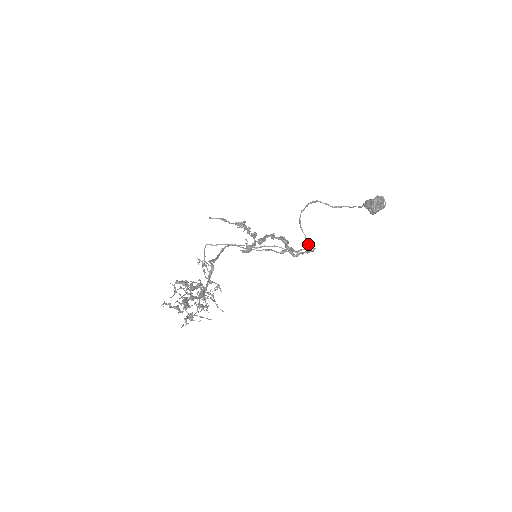
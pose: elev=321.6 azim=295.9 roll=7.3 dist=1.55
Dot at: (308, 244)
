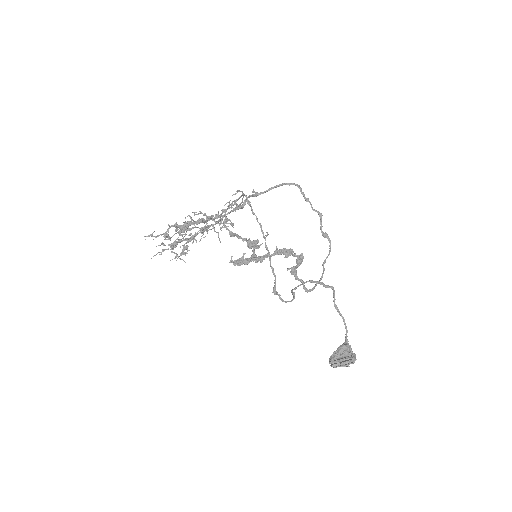
Dot at: (293, 296)
